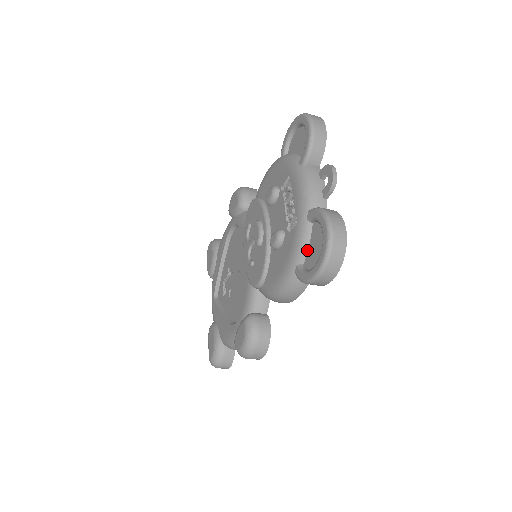
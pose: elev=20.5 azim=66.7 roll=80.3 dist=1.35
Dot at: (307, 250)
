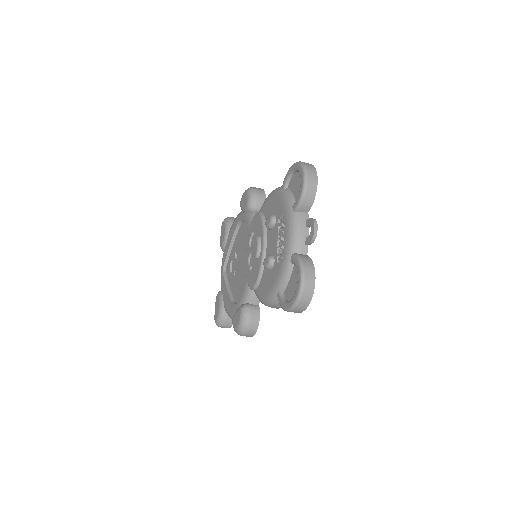
Dot at: (287, 283)
